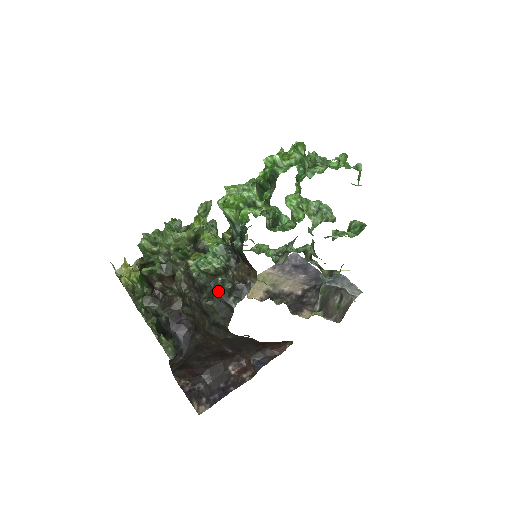
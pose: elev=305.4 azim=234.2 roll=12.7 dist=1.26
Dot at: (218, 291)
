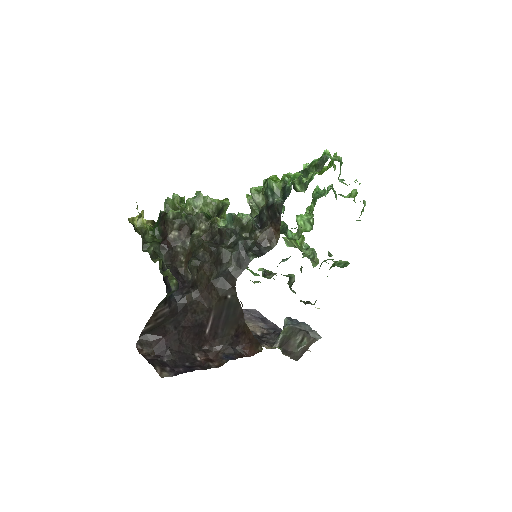
Dot at: (242, 241)
